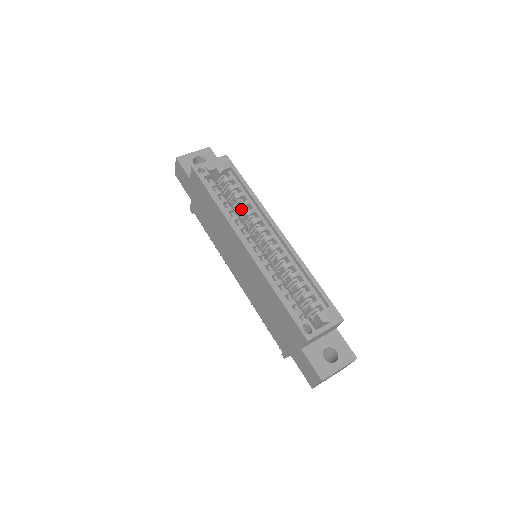
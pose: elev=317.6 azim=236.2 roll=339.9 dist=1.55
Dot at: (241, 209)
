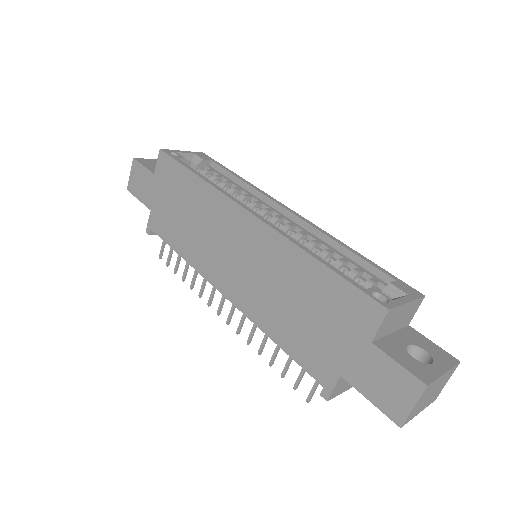
Dot at: occluded
